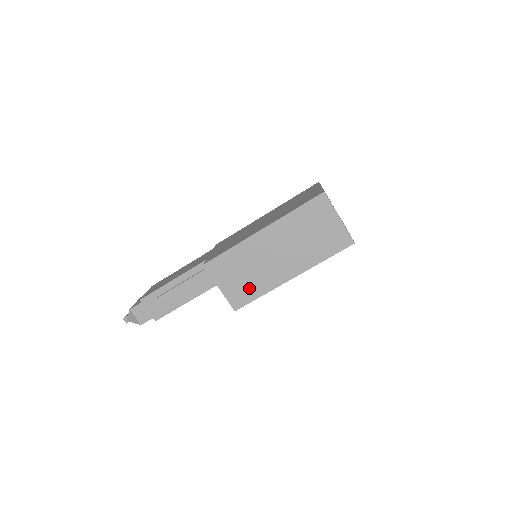
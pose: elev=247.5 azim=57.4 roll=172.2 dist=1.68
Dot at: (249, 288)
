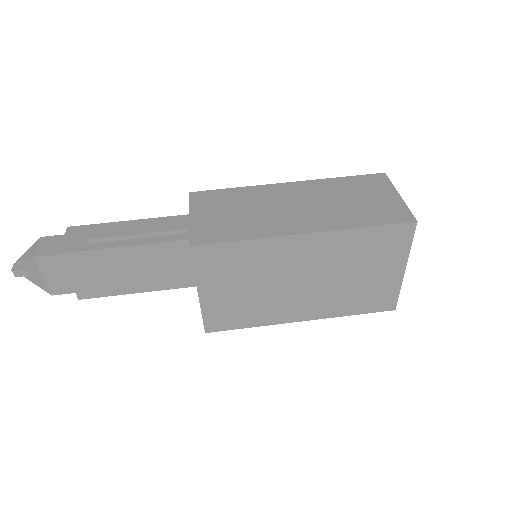
Dot at: (232, 227)
